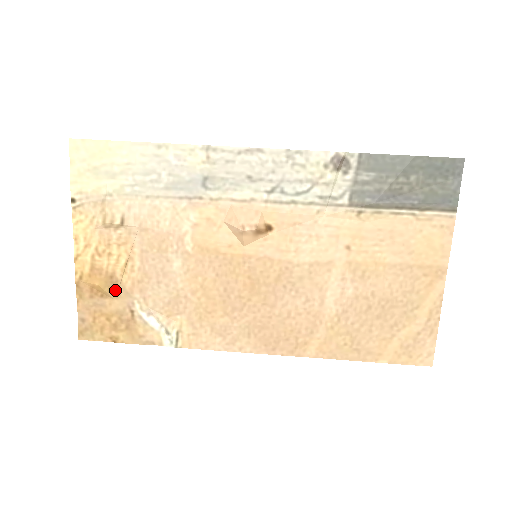
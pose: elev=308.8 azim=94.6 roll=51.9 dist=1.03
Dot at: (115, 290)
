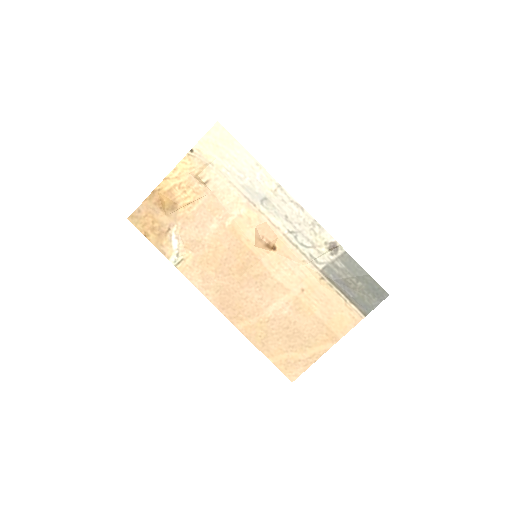
Dot at: (171, 211)
